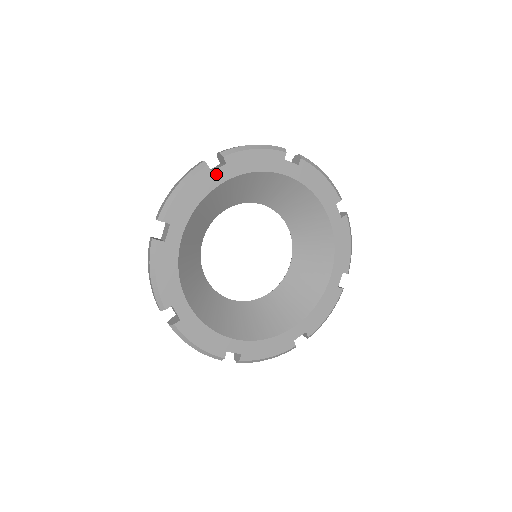
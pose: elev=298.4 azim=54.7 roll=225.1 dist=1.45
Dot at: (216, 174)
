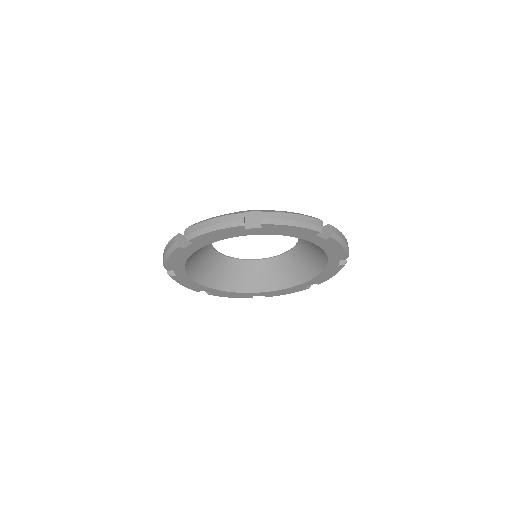
Dot at: (249, 230)
